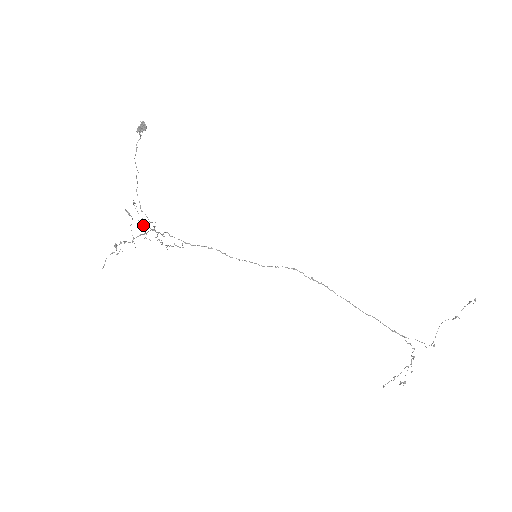
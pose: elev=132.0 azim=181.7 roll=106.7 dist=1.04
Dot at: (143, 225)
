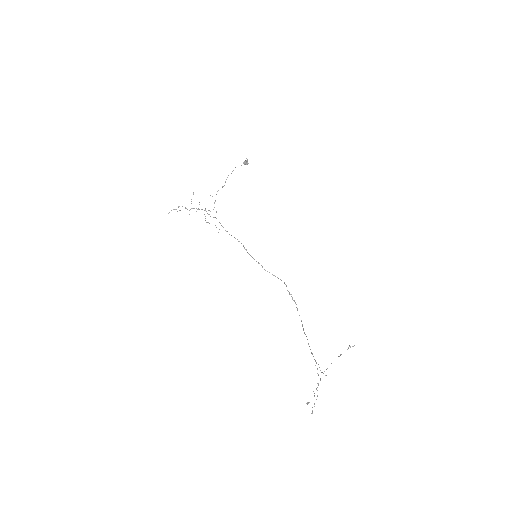
Dot at: occluded
